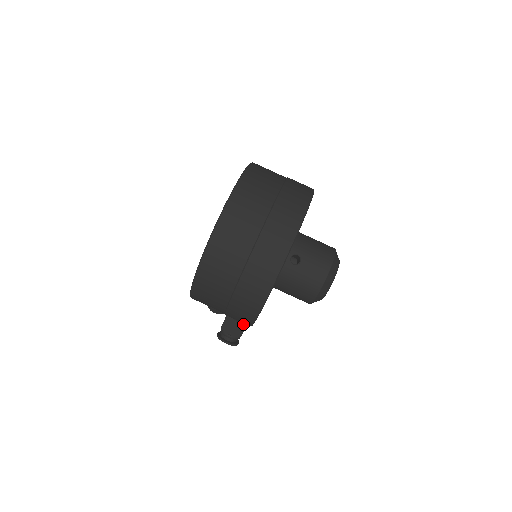
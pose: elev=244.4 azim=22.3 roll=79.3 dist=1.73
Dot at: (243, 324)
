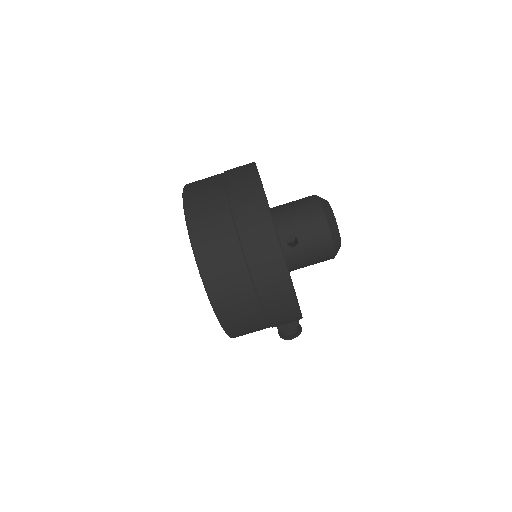
Dot at: occluded
